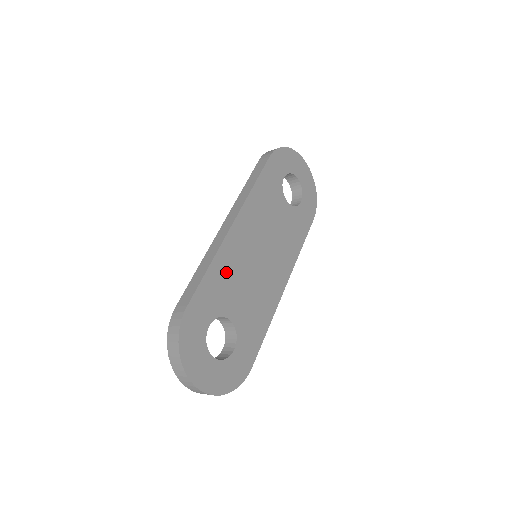
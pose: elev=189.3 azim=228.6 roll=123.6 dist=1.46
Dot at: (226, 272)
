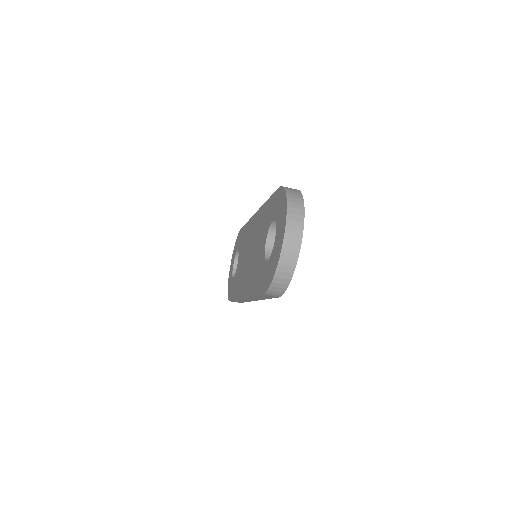
Dot at: occluded
